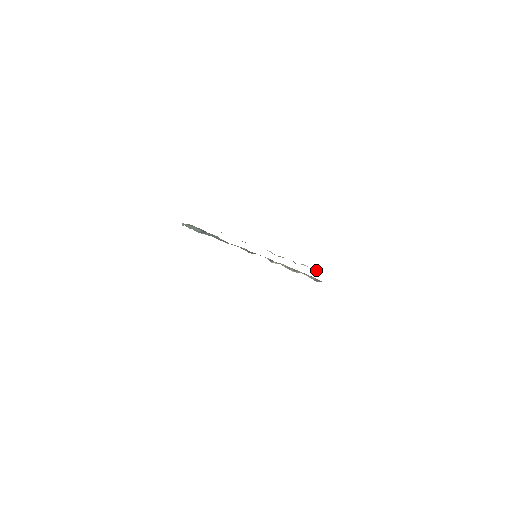
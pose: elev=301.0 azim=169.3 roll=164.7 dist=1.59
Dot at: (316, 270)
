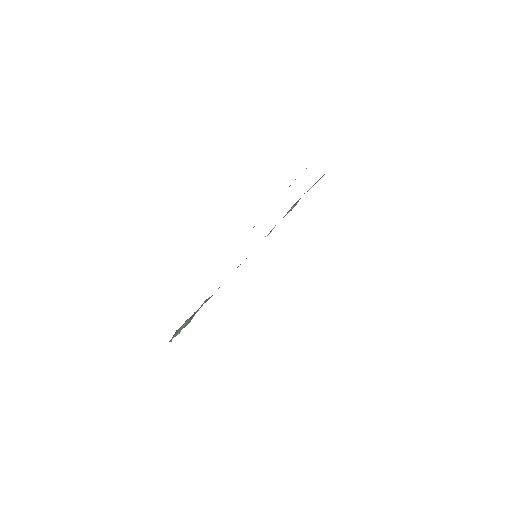
Dot at: occluded
